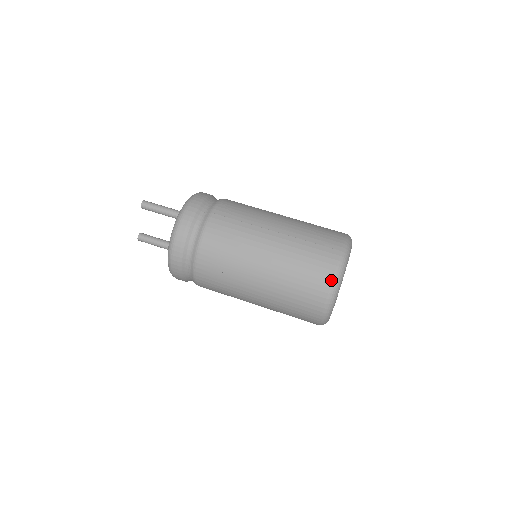
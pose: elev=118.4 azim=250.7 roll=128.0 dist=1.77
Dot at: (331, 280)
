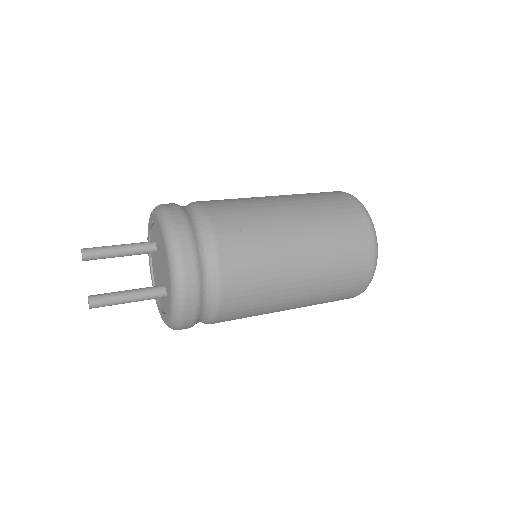
Dot at: (352, 198)
